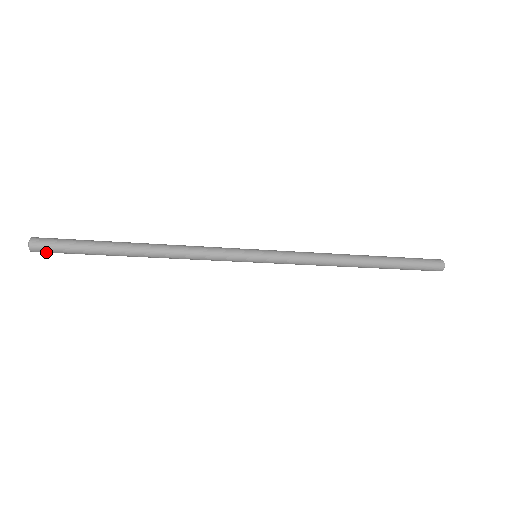
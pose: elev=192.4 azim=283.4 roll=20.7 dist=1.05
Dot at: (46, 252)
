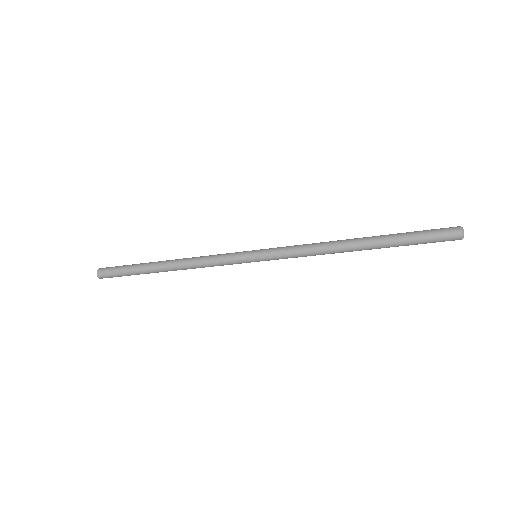
Dot at: (107, 276)
